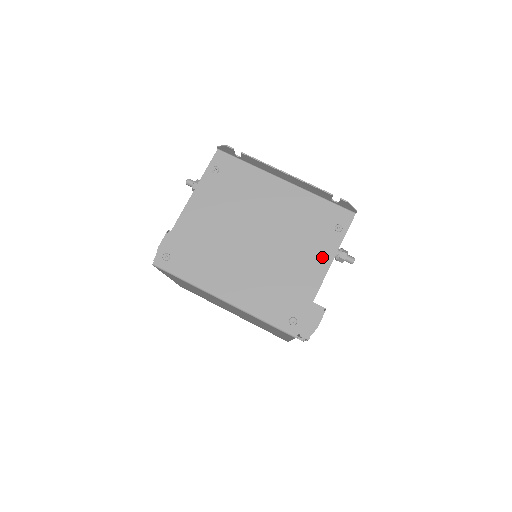
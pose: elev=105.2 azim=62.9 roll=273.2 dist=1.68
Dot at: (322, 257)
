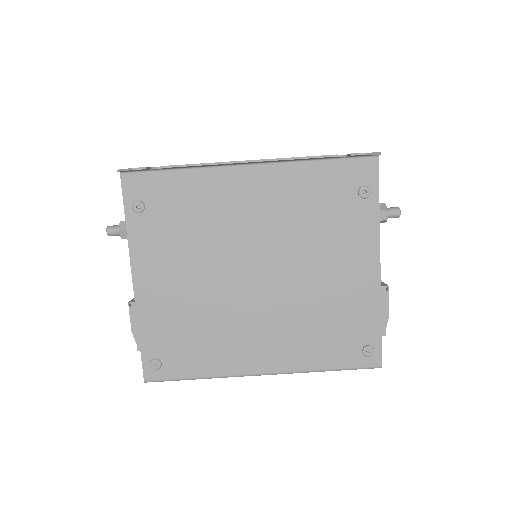
Dot at: (362, 247)
